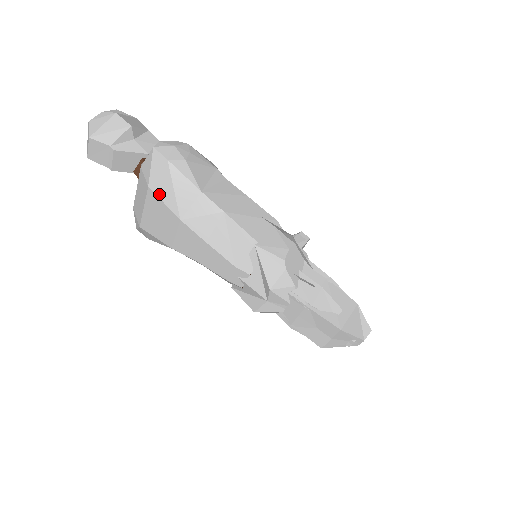
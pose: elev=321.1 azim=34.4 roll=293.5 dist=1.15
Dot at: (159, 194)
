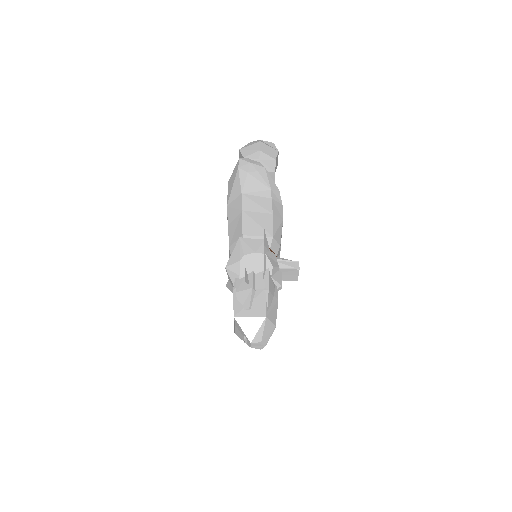
Dot at: (229, 187)
